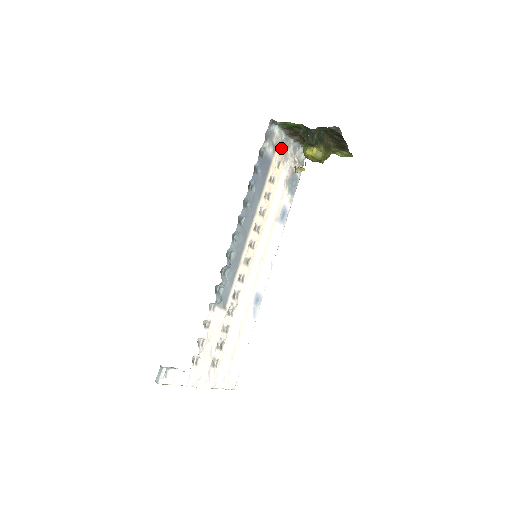
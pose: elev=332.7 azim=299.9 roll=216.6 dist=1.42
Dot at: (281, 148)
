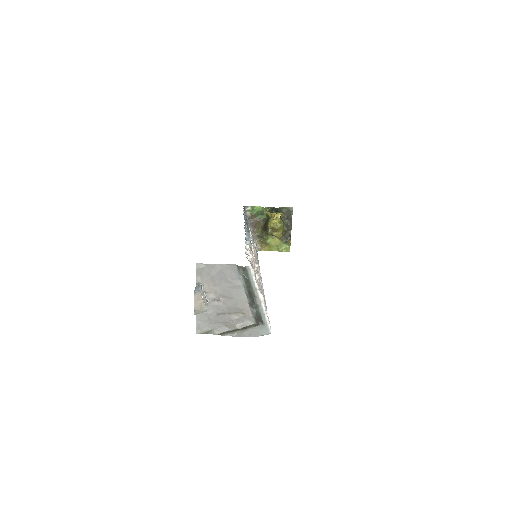
Dot at: occluded
